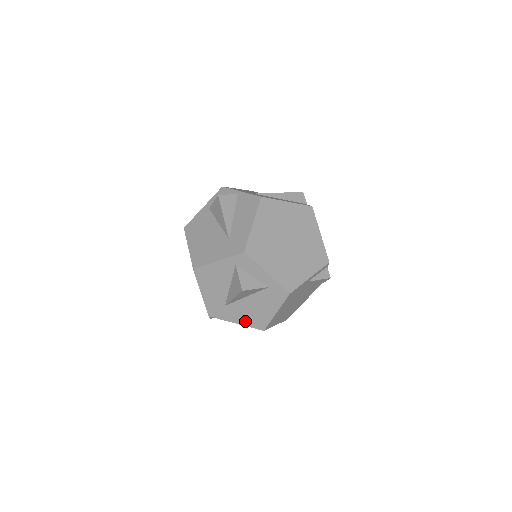
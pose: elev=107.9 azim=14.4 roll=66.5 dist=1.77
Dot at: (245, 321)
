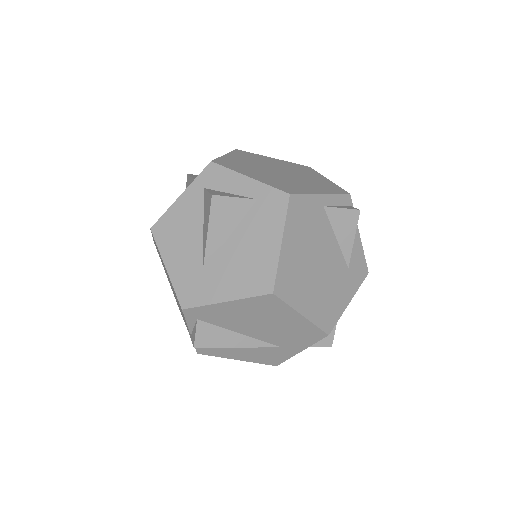
Dot at: (239, 288)
